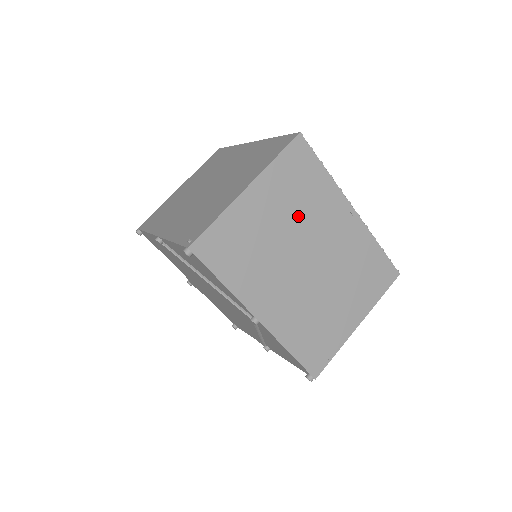
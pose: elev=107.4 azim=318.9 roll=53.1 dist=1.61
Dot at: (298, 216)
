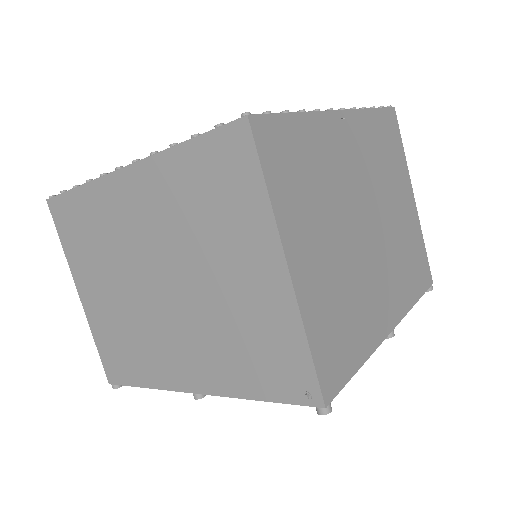
Dot at: (330, 204)
